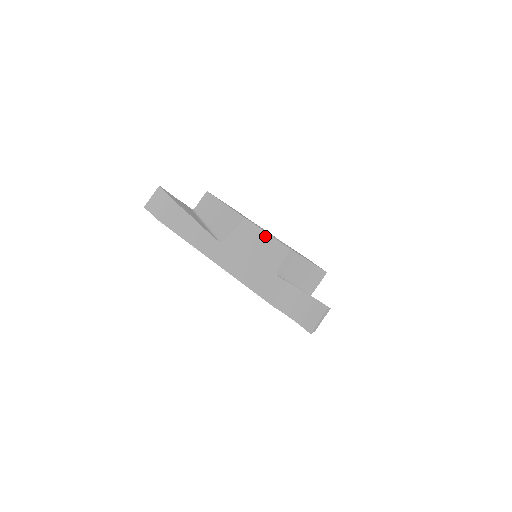
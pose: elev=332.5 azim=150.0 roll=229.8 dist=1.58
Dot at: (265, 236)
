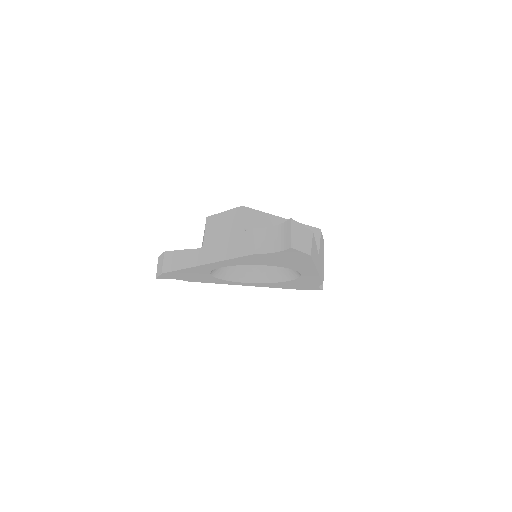
Dot at: (224, 215)
